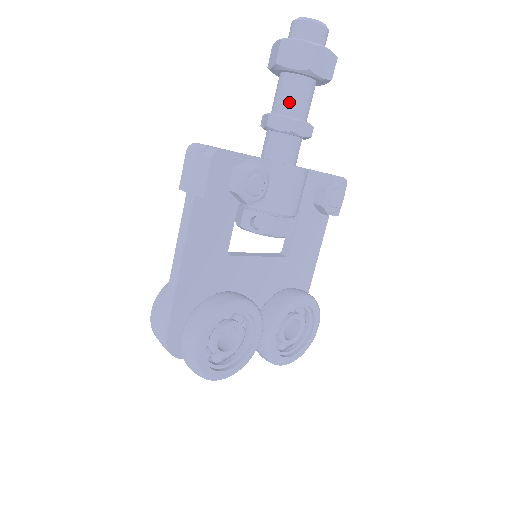
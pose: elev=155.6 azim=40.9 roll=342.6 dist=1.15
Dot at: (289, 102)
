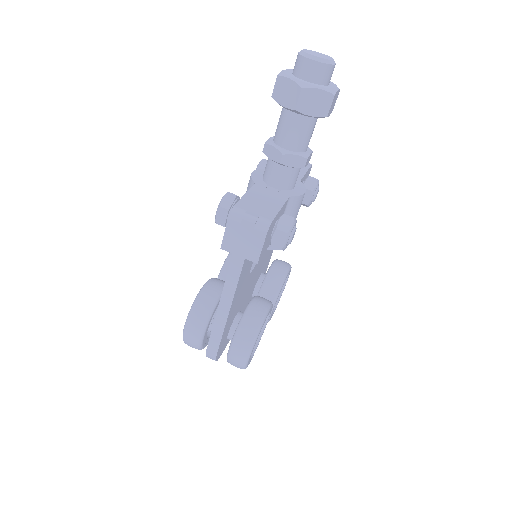
Dot at: (300, 140)
